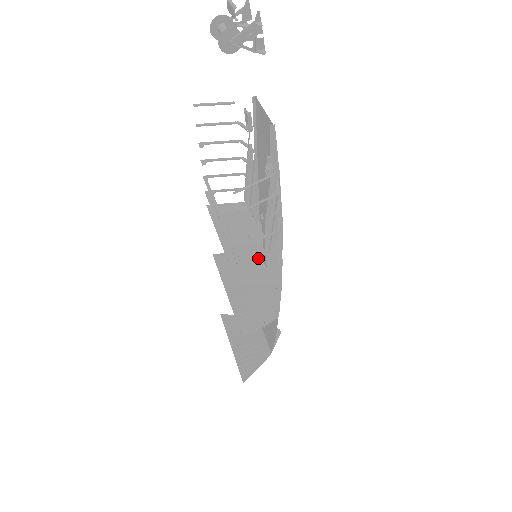
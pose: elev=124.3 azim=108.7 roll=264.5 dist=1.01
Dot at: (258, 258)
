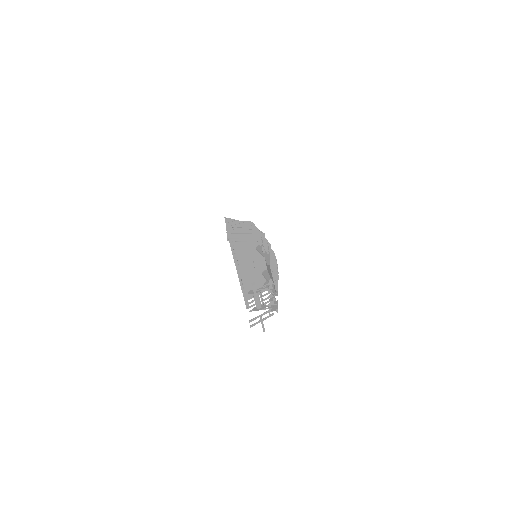
Dot at: (257, 276)
